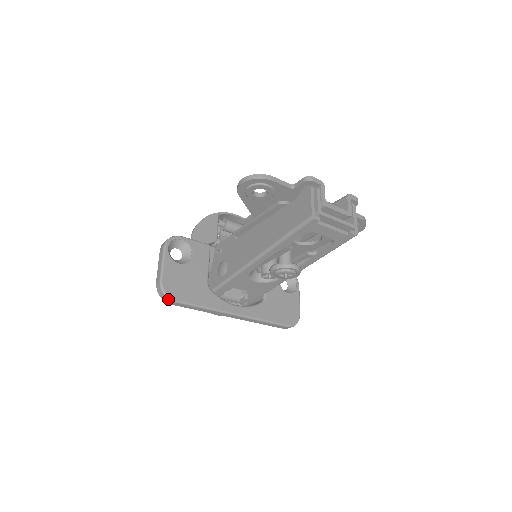
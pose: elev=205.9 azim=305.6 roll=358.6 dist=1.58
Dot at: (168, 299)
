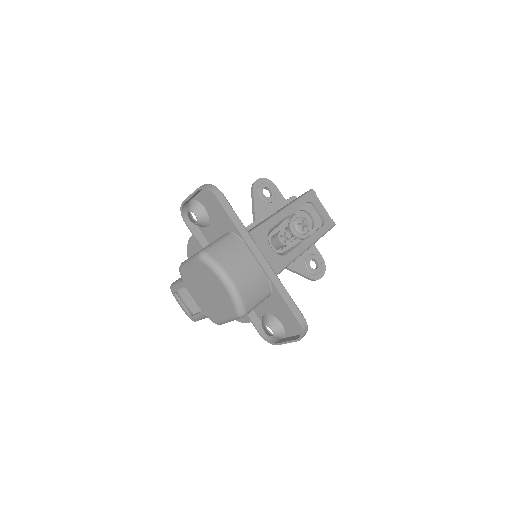
Dot at: (217, 188)
